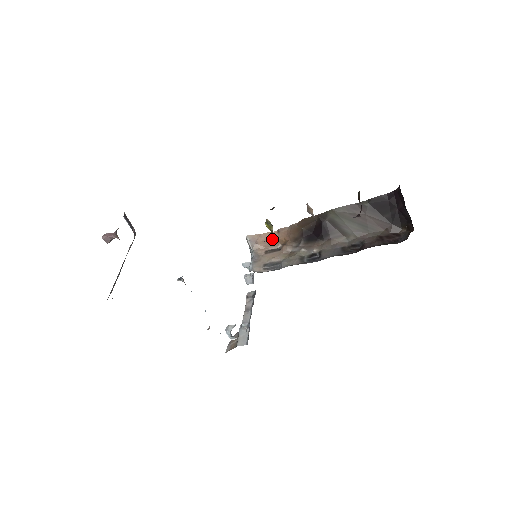
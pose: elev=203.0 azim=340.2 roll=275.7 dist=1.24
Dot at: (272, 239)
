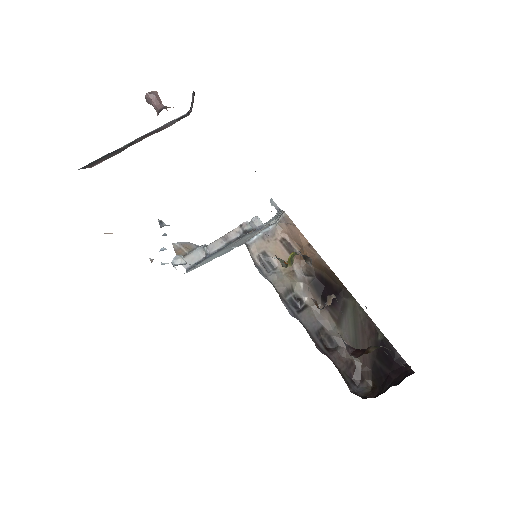
Dot at: (299, 240)
